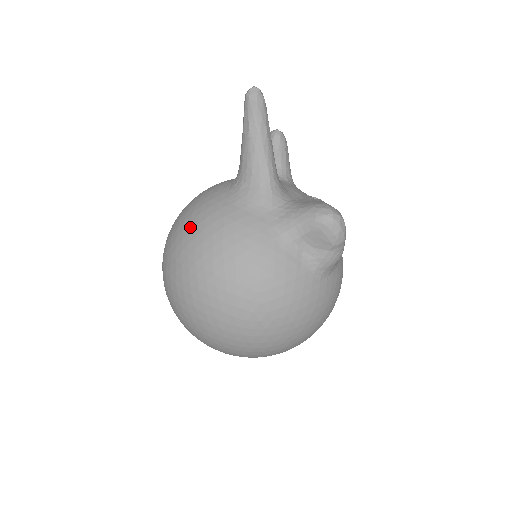
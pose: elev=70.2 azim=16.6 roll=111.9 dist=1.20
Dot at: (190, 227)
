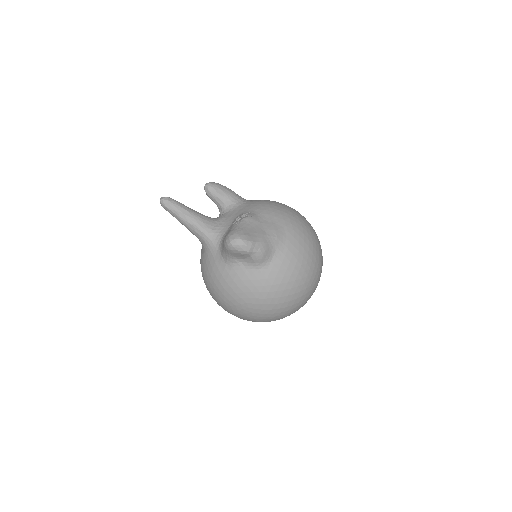
Dot at: occluded
